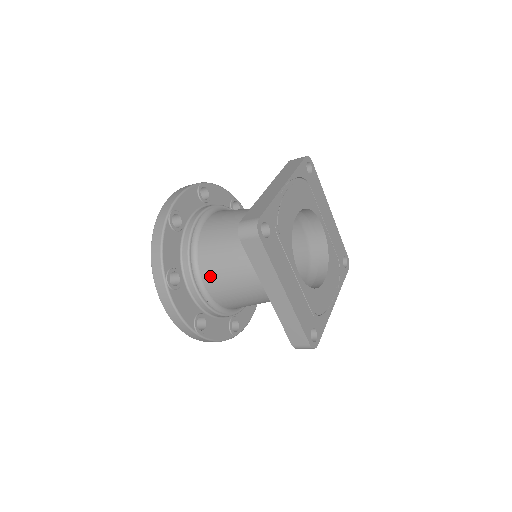
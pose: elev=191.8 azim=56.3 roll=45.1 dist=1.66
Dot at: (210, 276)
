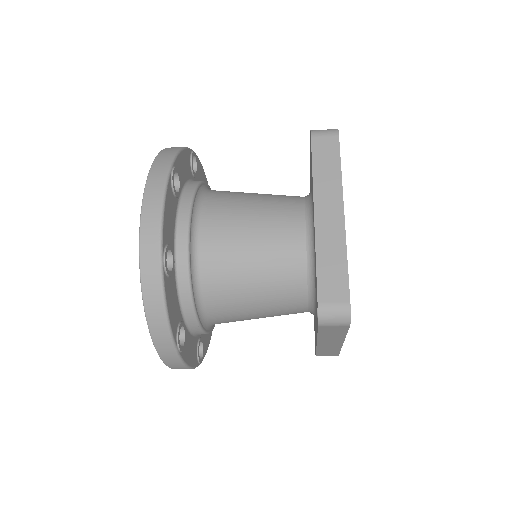
Dot at: (221, 314)
